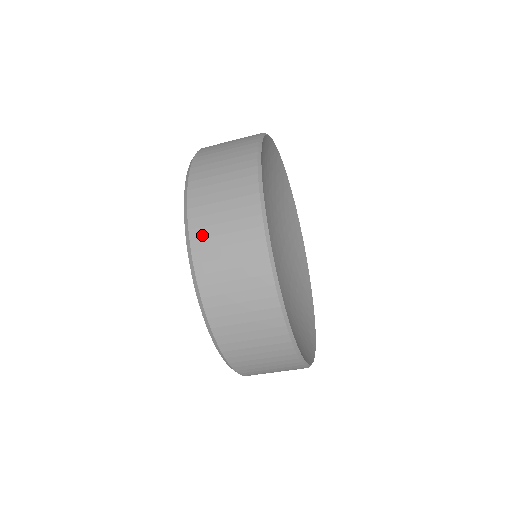
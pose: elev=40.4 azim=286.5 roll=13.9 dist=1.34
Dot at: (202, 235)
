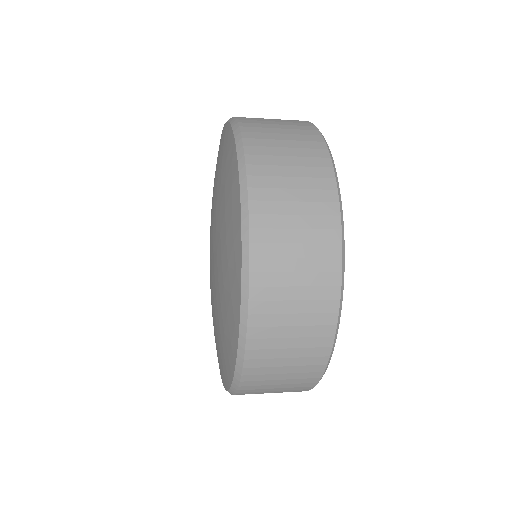
Dot at: (263, 335)
